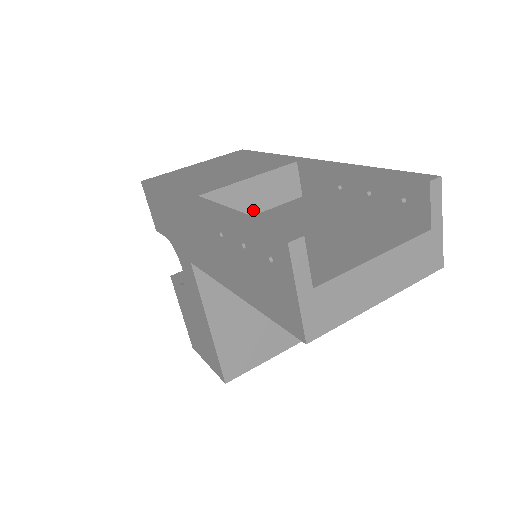
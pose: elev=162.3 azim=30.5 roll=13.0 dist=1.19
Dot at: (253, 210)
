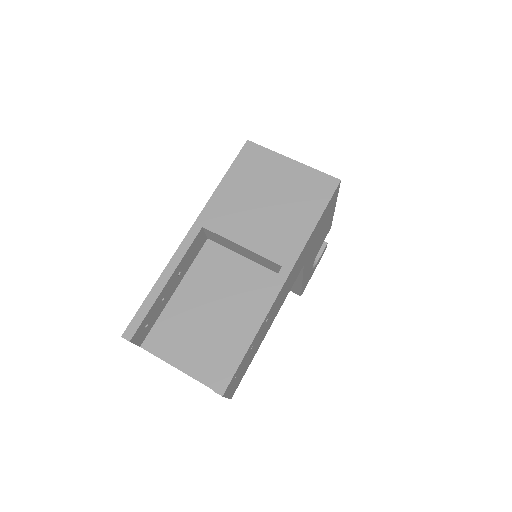
Dot at: (241, 254)
